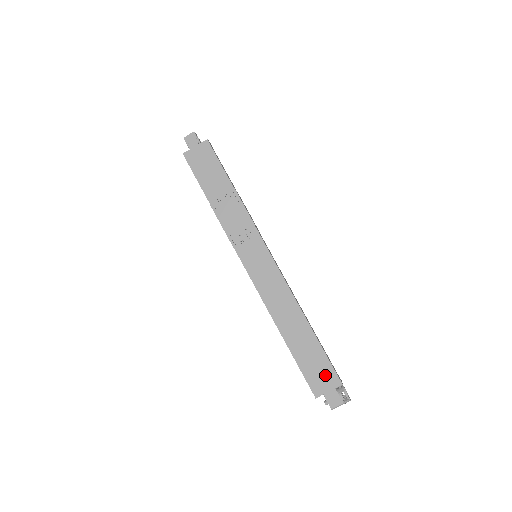
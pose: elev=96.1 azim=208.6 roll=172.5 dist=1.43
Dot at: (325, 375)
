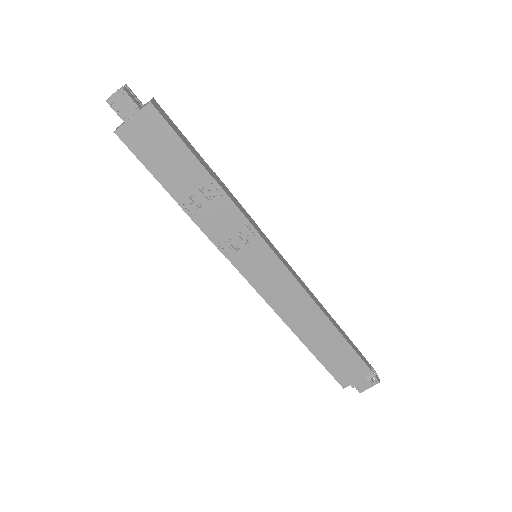
Dot at: (353, 368)
